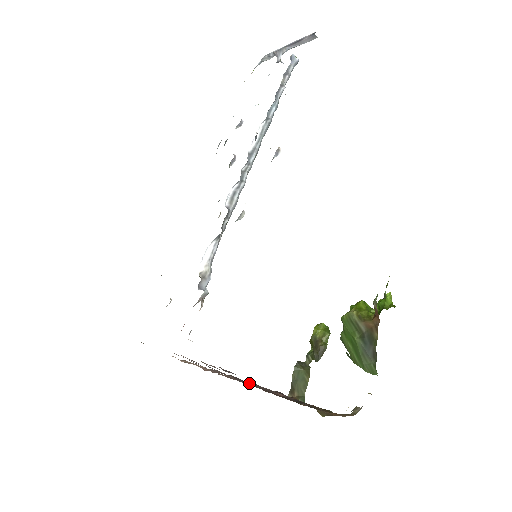
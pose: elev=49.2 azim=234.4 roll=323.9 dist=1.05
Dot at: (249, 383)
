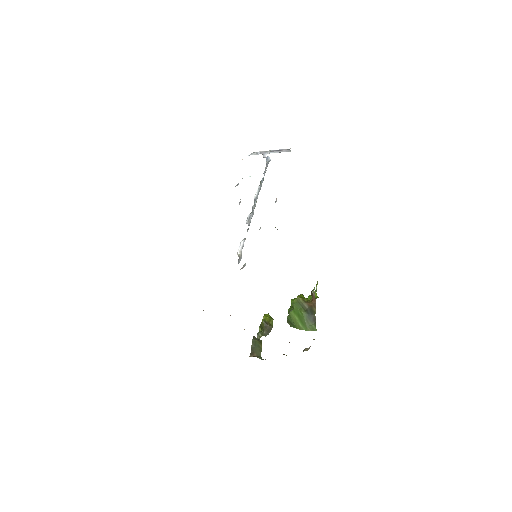
Dot at: occluded
